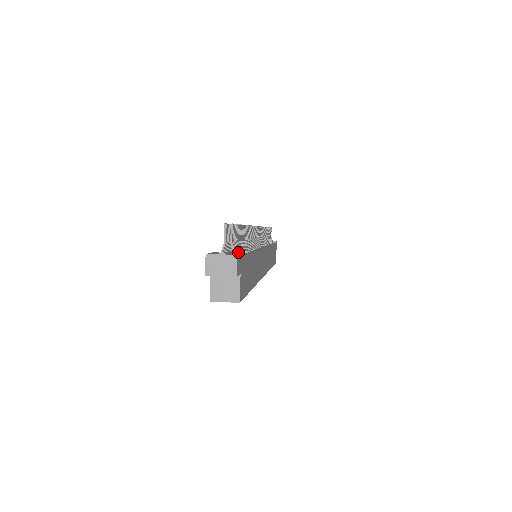
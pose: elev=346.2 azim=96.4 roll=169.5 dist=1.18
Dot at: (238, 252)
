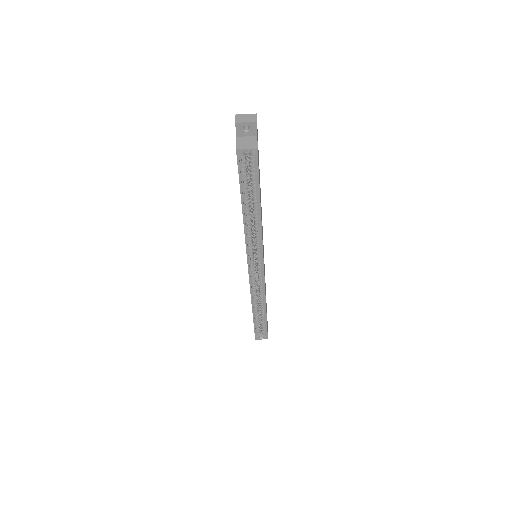
Dot at: occluded
